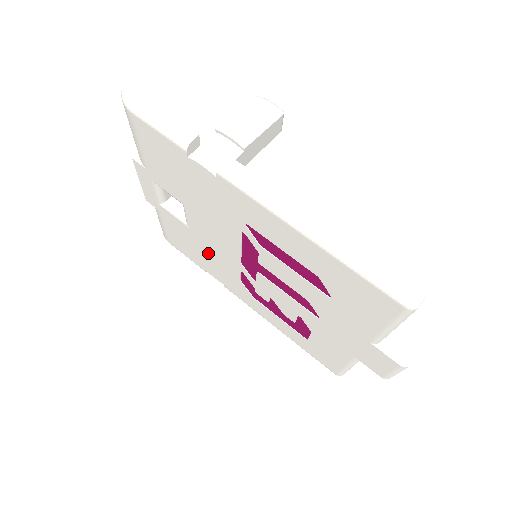
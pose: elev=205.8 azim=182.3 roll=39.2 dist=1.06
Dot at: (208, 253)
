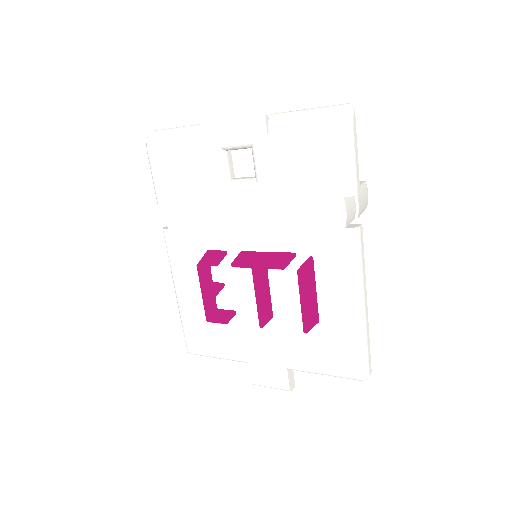
Dot at: (206, 211)
